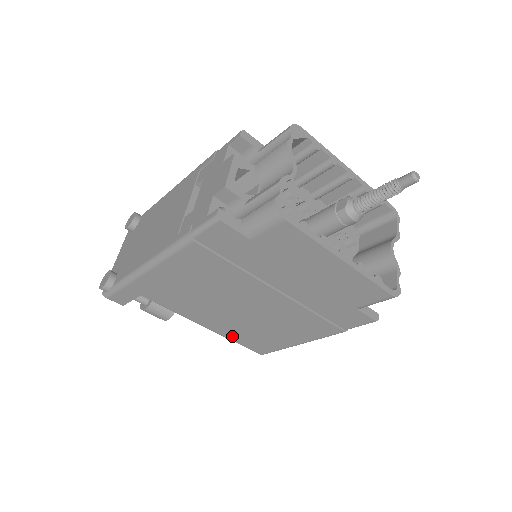
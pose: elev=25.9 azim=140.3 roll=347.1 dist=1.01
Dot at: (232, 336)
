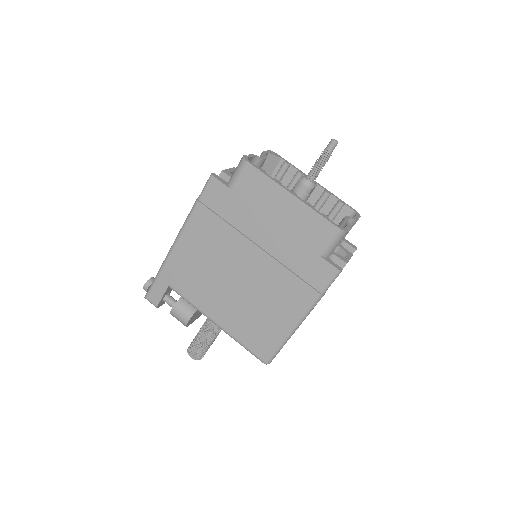
Dot at: (237, 333)
